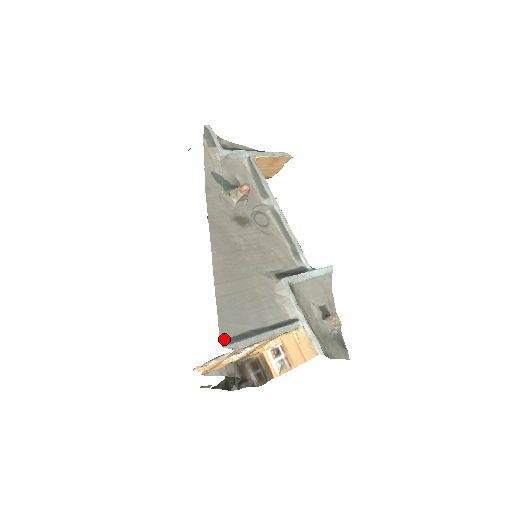
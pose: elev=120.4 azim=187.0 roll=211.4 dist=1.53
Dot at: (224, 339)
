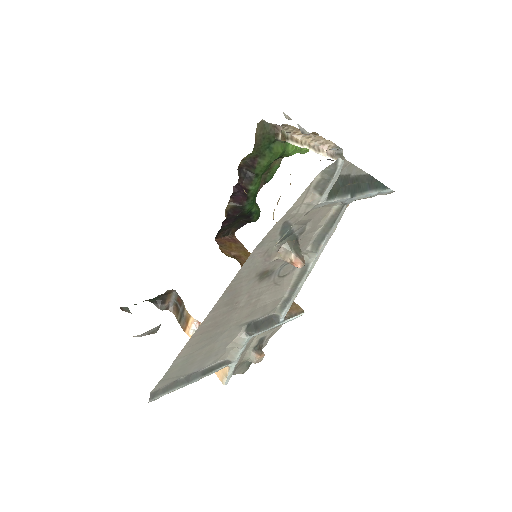
Dot at: (155, 390)
